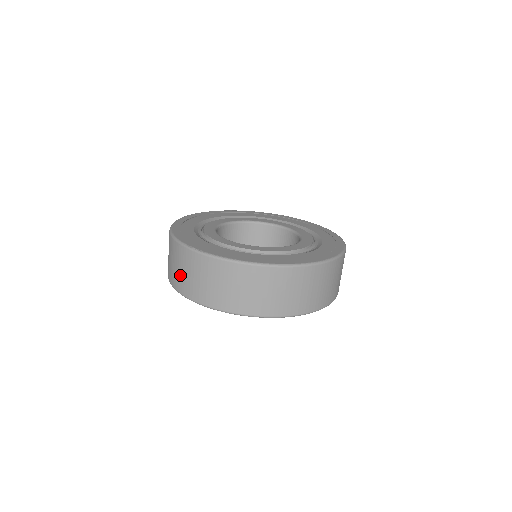
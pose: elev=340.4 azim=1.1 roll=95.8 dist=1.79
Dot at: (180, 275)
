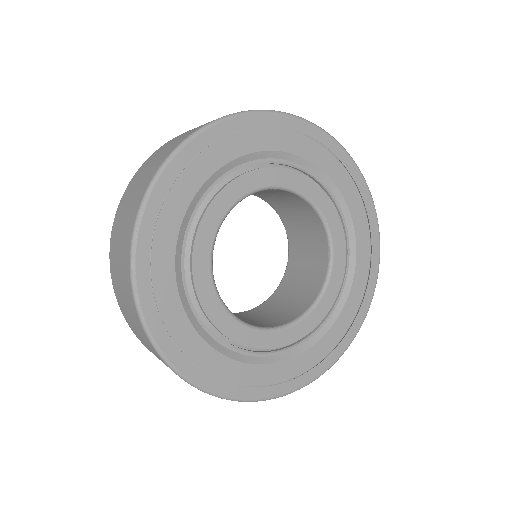
Dot at: (135, 185)
